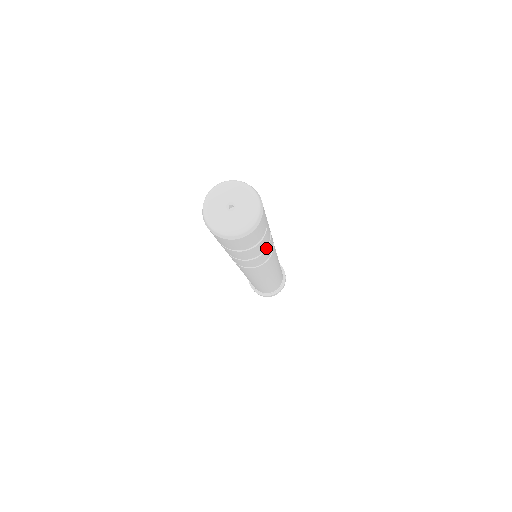
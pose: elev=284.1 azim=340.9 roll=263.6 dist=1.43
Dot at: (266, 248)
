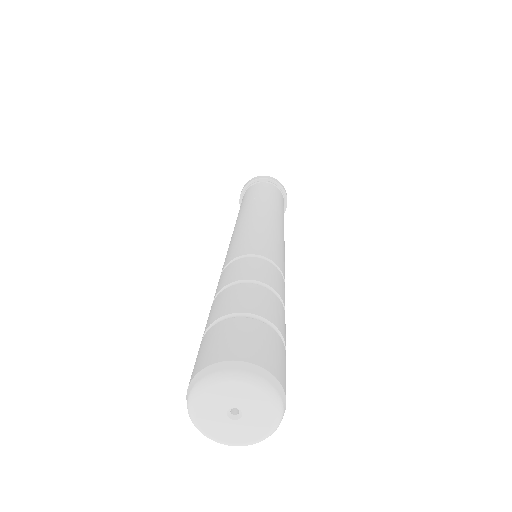
Dot at: (281, 303)
